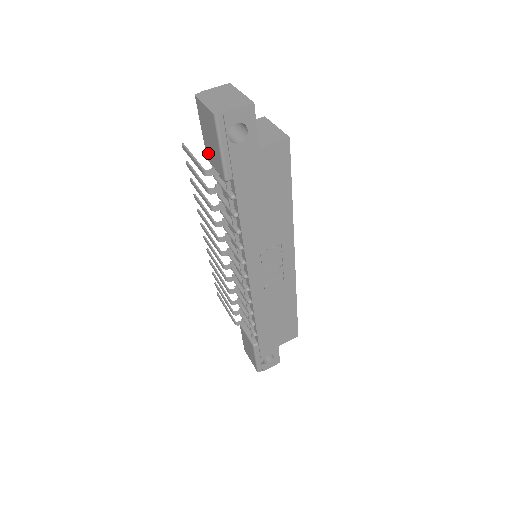
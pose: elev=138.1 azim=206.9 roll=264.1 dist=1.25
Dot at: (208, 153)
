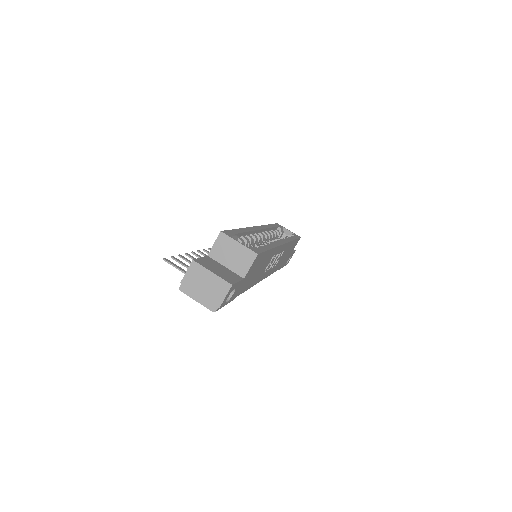
Dot at: occluded
